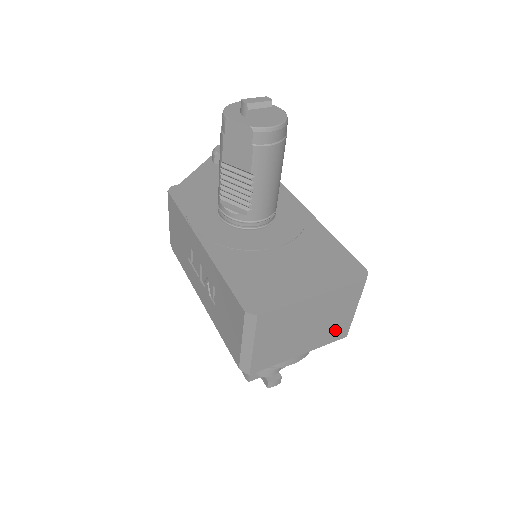
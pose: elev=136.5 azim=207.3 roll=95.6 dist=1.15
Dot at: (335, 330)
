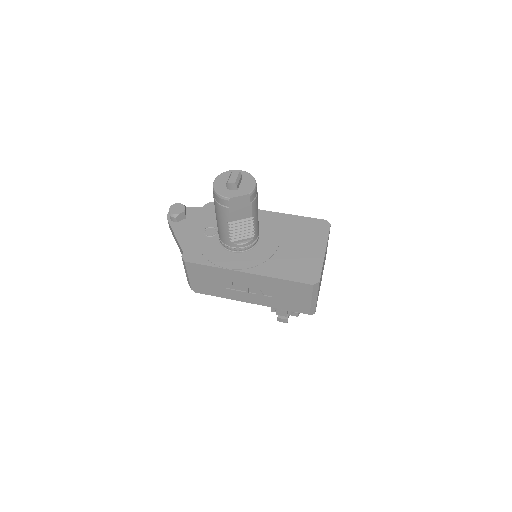
Dot at: occluded
